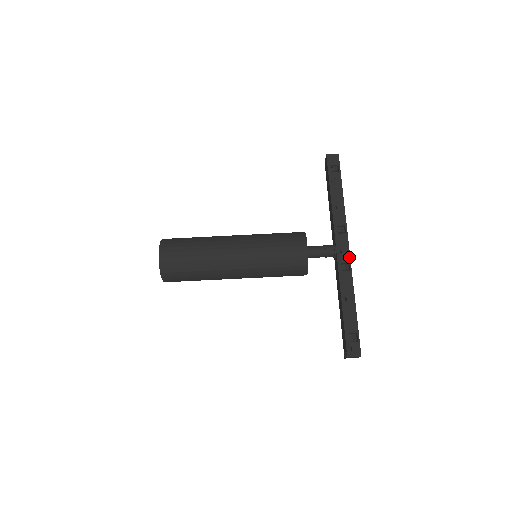
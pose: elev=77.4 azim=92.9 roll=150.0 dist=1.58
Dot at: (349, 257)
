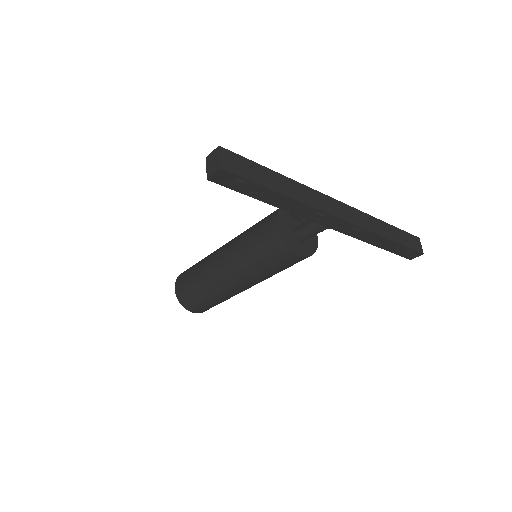
Dot at: (351, 225)
